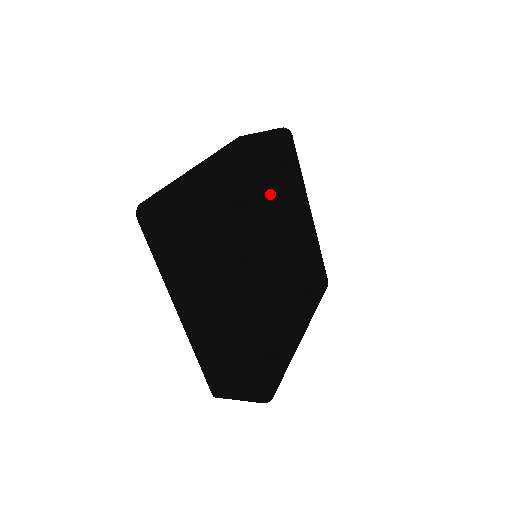
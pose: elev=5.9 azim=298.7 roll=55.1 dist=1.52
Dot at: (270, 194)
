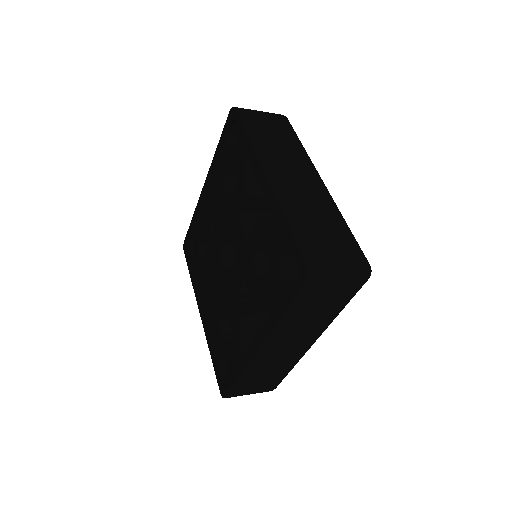
Dot at: occluded
